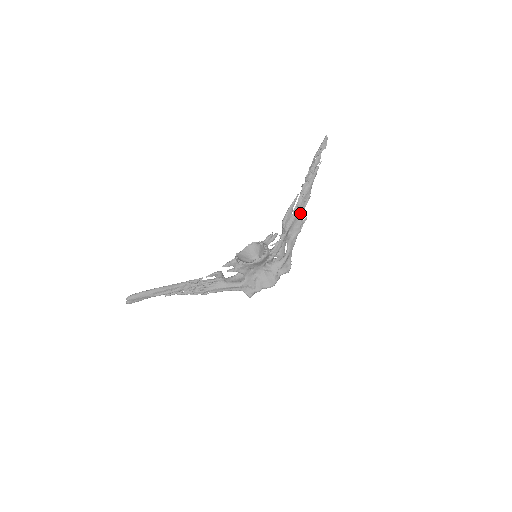
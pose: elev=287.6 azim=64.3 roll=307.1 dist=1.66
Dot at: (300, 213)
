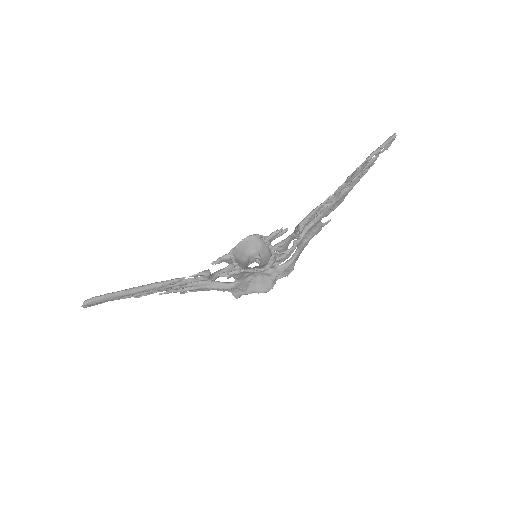
Dot at: (325, 216)
